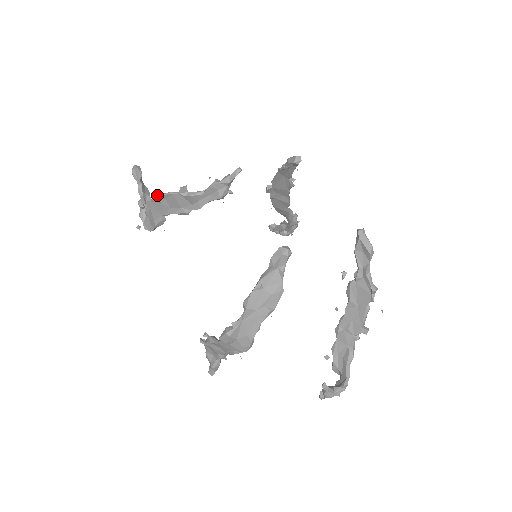
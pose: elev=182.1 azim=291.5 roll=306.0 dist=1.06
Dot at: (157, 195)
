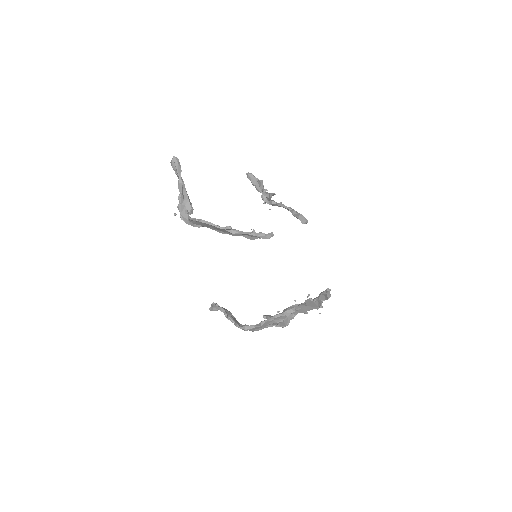
Dot at: (207, 222)
